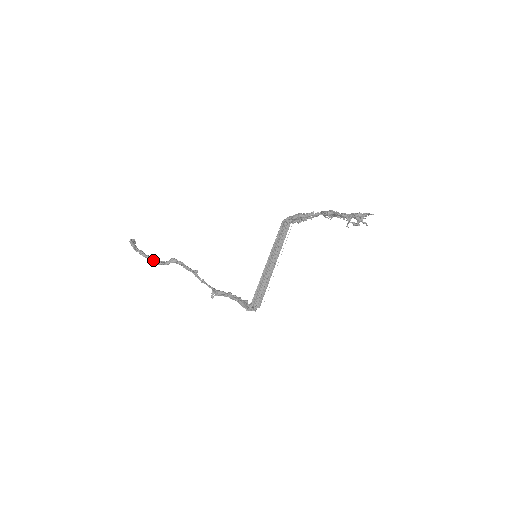
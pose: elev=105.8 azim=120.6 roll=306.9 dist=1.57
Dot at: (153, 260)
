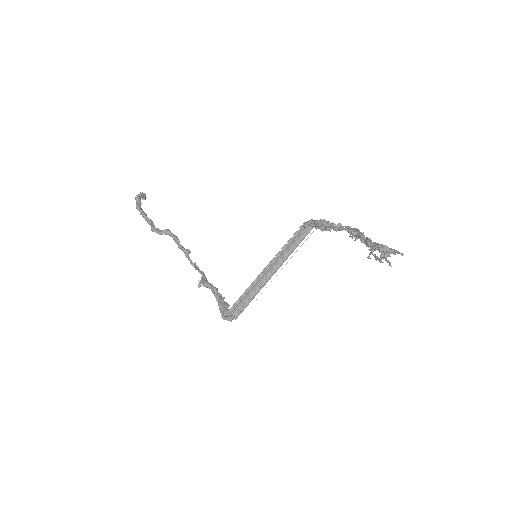
Dot at: (150, 224)
